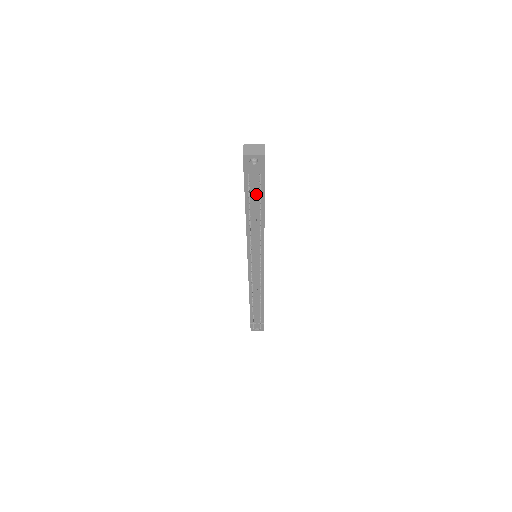
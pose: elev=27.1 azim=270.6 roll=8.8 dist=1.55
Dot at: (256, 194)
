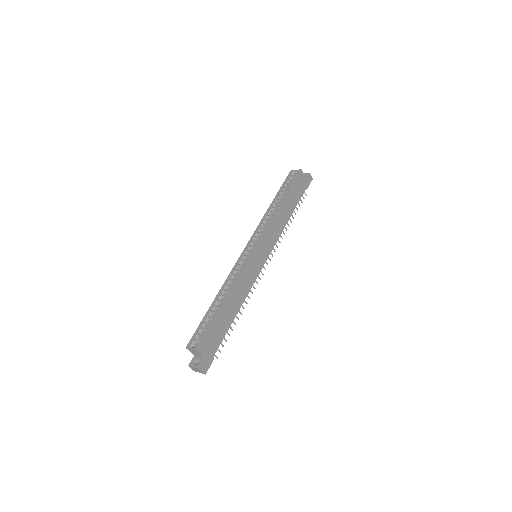
Dot at: occluded
